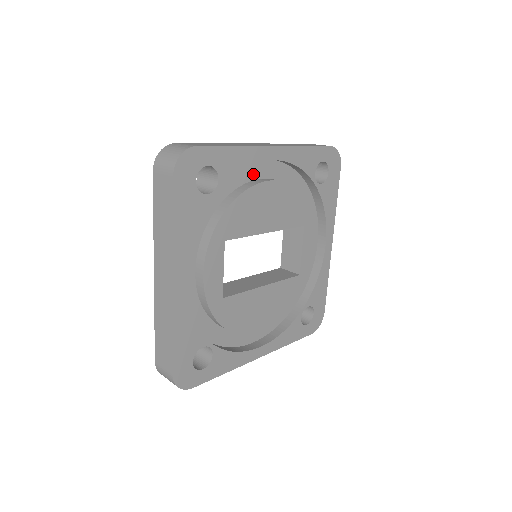
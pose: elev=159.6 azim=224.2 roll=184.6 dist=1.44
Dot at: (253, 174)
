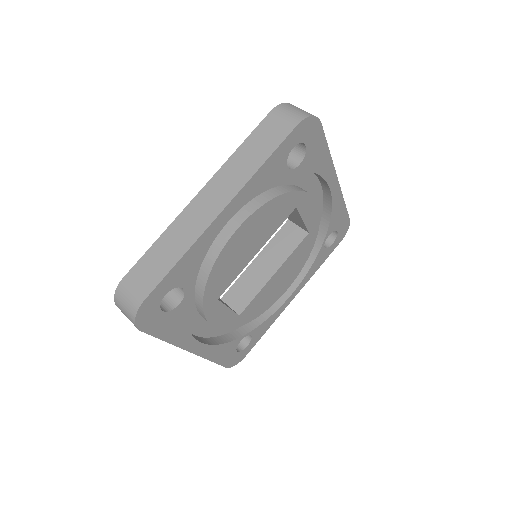
Dot at: occluded
